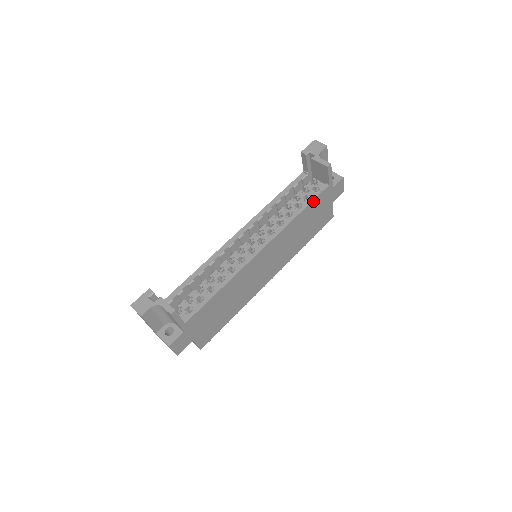
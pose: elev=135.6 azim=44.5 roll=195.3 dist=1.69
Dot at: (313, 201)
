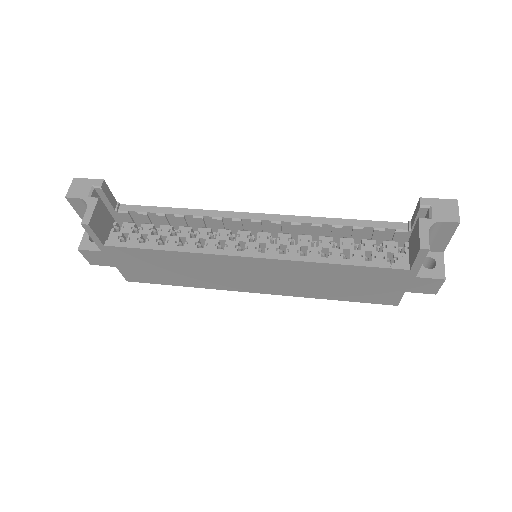
Dot at: (368, 267)
